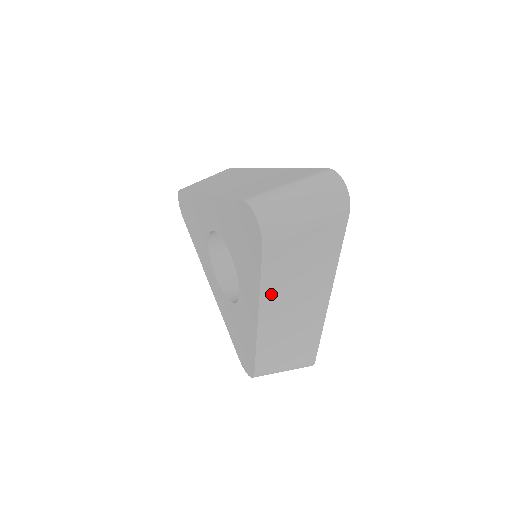
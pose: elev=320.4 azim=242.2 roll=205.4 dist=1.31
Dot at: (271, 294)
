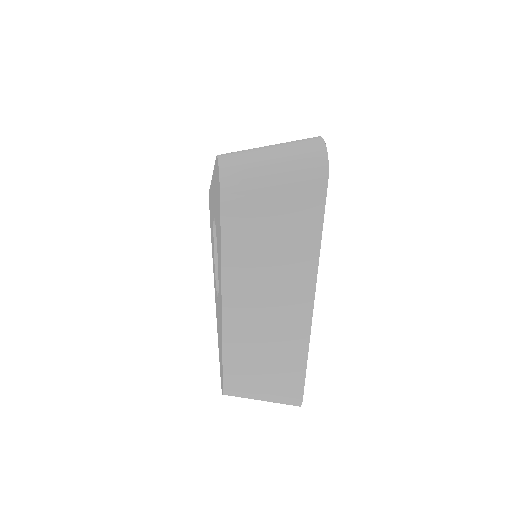
Dot at: (236, 272)
